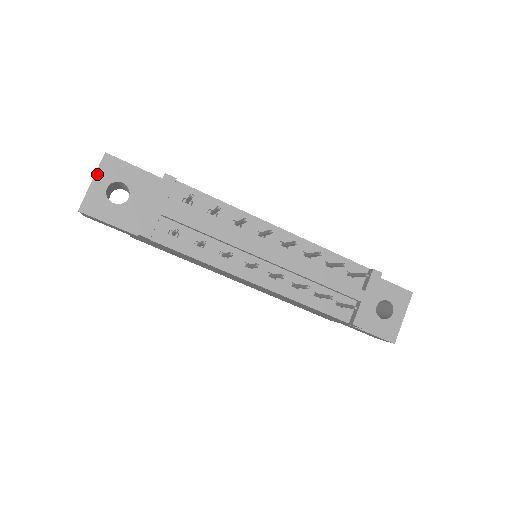
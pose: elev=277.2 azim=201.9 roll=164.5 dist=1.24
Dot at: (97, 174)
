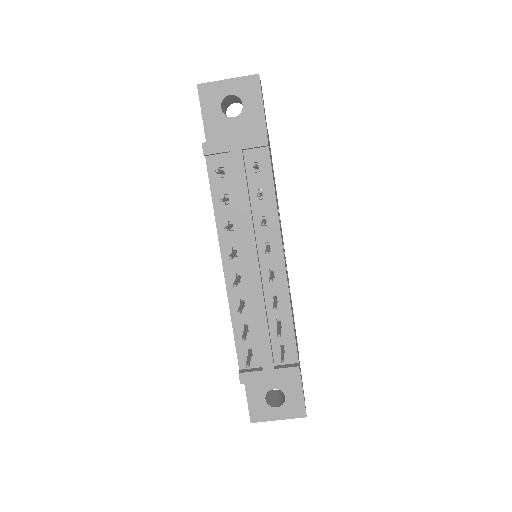
Dot at: (237, 79)
